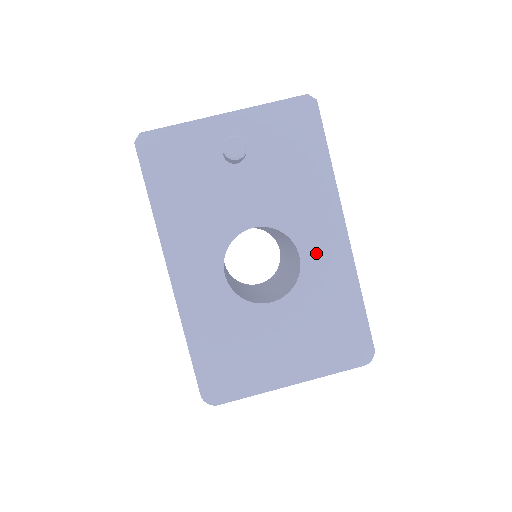
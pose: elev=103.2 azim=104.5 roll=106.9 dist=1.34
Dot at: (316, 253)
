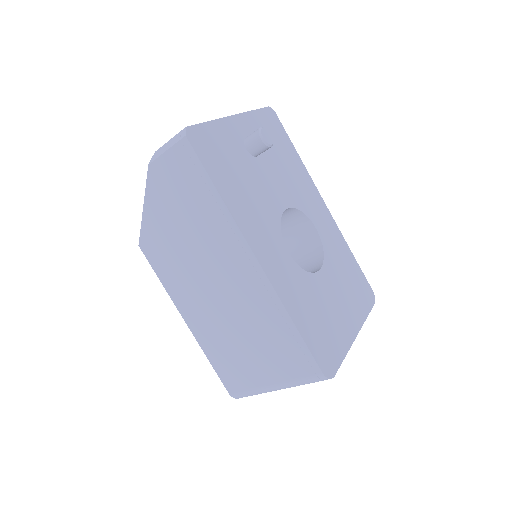
Dot at: (322, 224)
